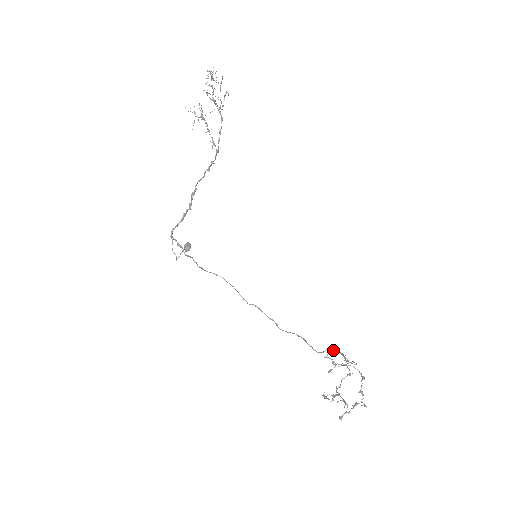
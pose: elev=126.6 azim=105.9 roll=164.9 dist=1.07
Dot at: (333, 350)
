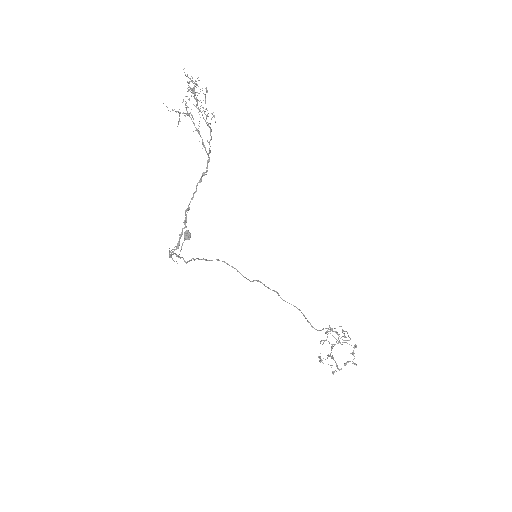
Dot at: occluded
